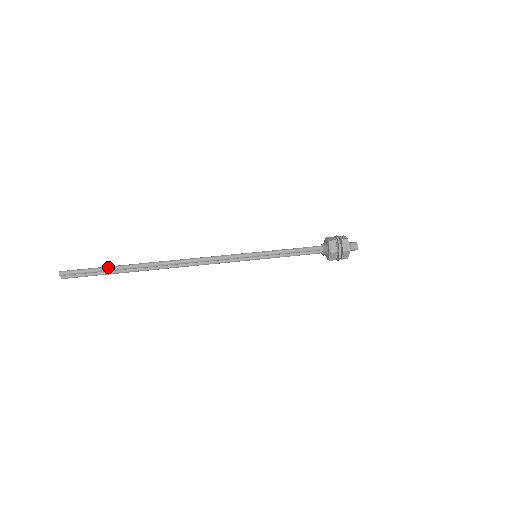
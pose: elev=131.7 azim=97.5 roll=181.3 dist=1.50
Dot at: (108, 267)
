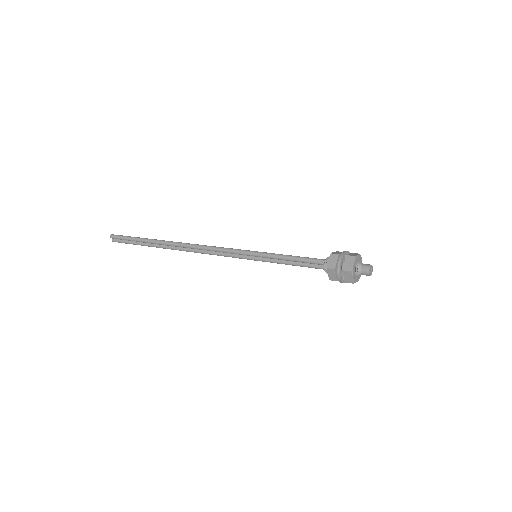
Dot at: (140, 238)
